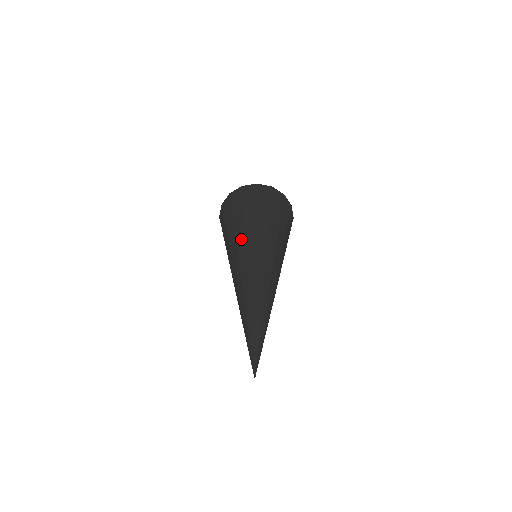
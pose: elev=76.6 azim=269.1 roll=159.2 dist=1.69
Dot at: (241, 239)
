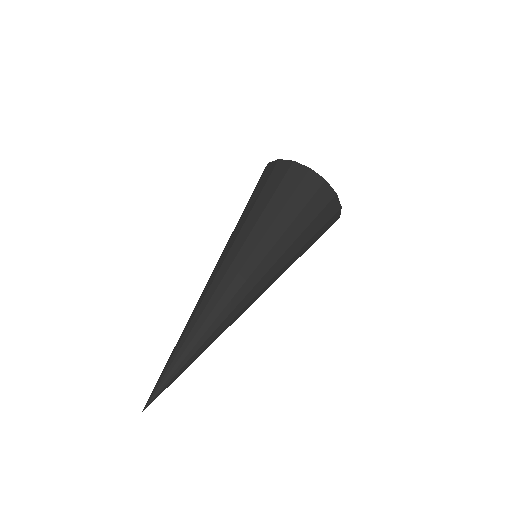
Dot at: (262, 252)
